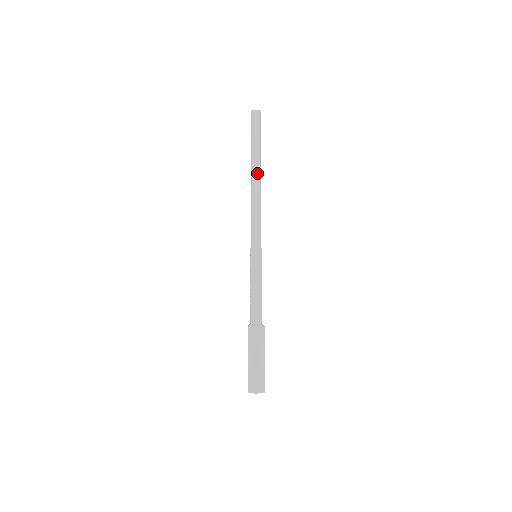
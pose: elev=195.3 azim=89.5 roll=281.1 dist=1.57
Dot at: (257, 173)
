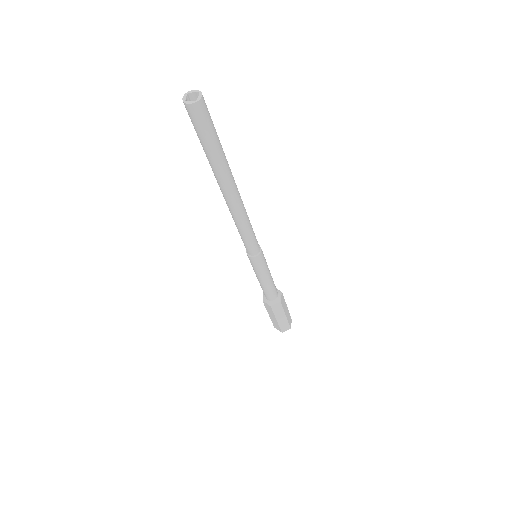
Dot at: (228, 191)
